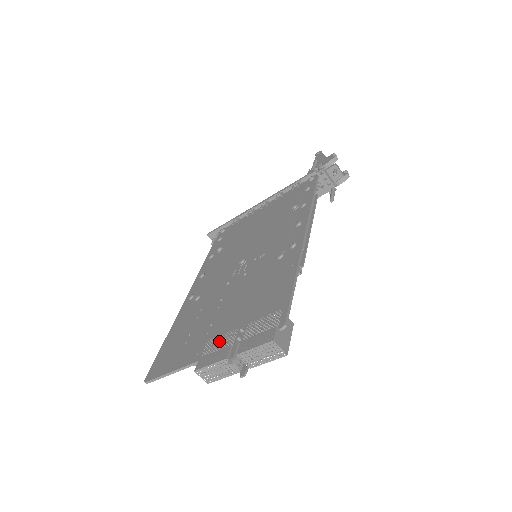
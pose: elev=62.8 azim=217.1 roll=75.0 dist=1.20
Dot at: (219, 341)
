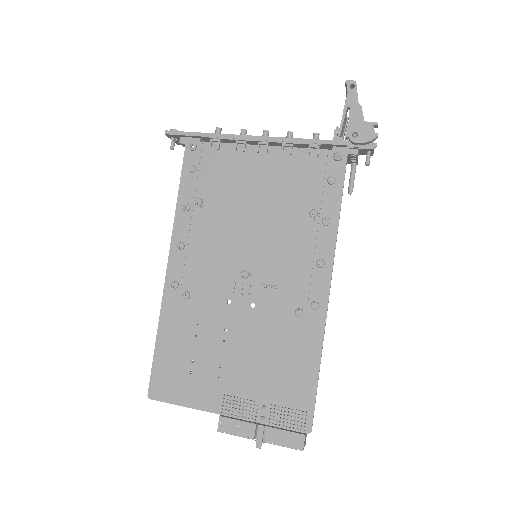
Dot at: (239, 406)
